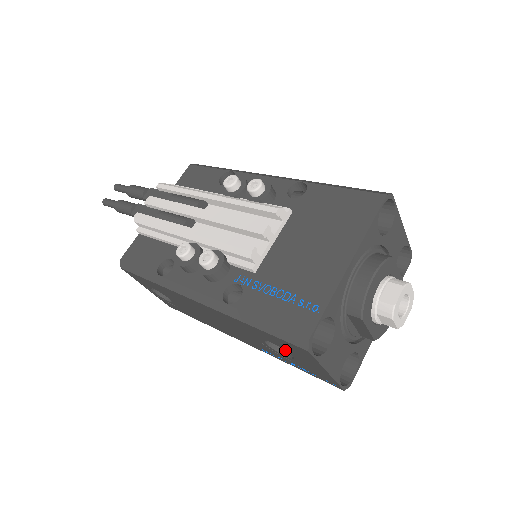
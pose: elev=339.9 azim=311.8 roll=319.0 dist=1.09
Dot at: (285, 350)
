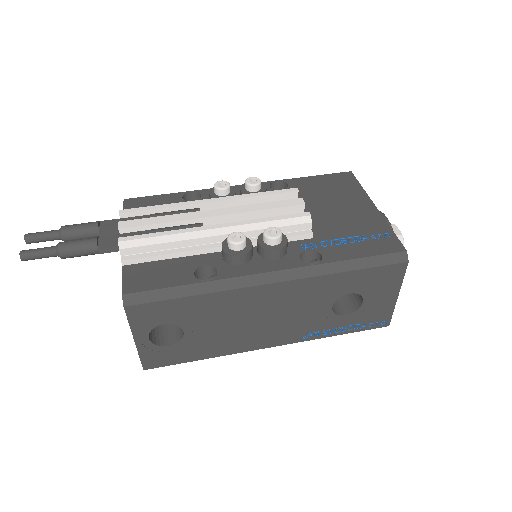
Dot at: (361, 295)
